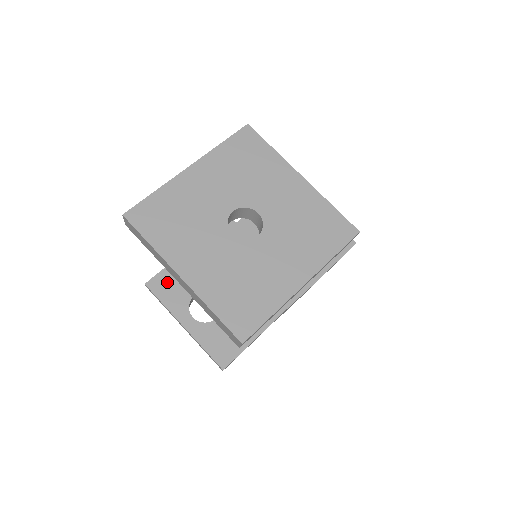
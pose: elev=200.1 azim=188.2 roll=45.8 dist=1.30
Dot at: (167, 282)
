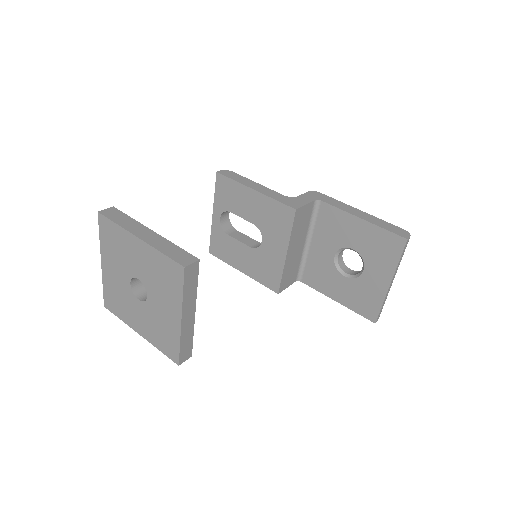
Dot at: (226, 187)
